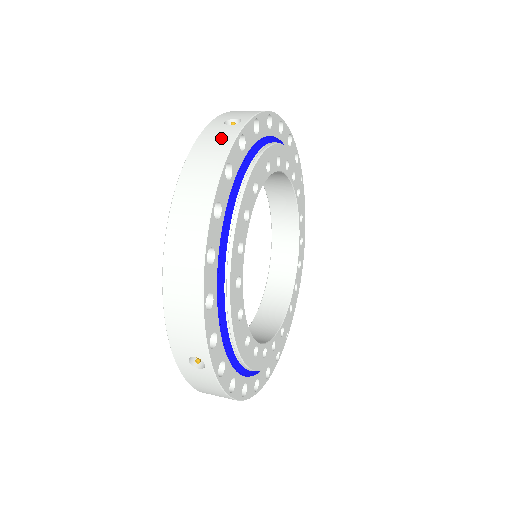
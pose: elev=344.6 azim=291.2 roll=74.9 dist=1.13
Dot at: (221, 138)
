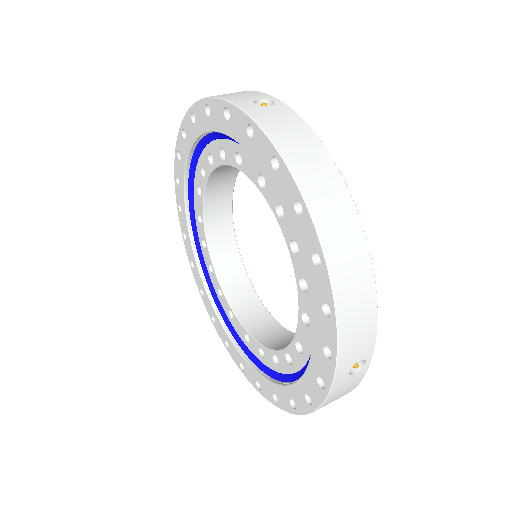
Dot at: (286, 120)
